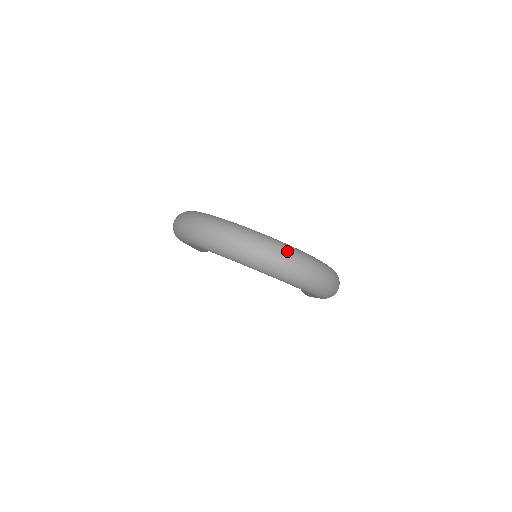
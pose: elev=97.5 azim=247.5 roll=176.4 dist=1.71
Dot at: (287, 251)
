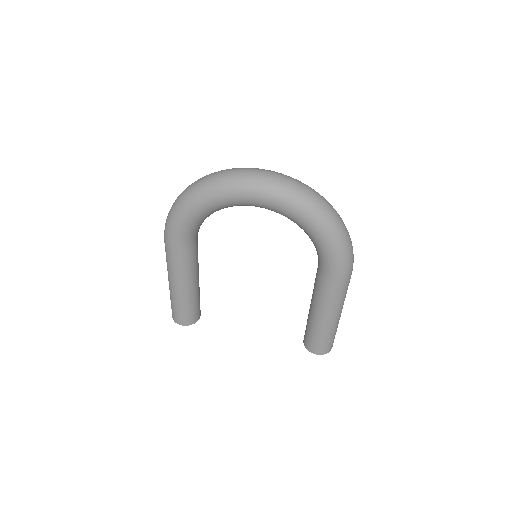
Dot at: (295, 179)
